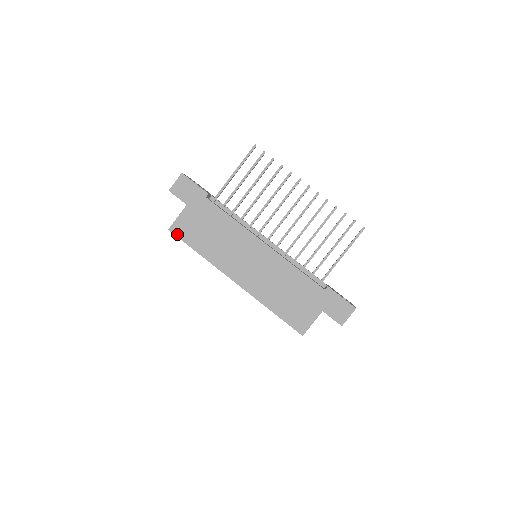
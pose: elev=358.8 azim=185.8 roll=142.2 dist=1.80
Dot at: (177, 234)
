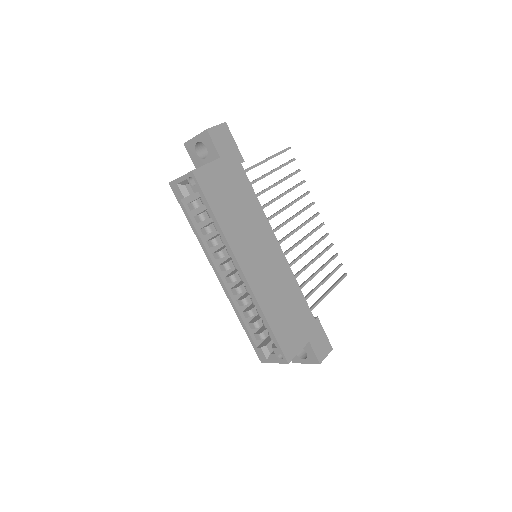
Dot at: (200, 182)
